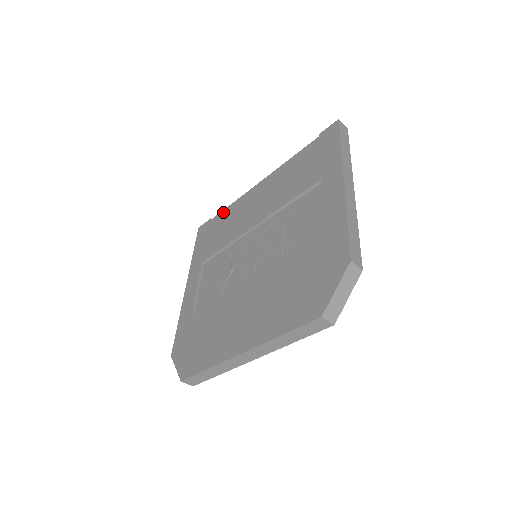
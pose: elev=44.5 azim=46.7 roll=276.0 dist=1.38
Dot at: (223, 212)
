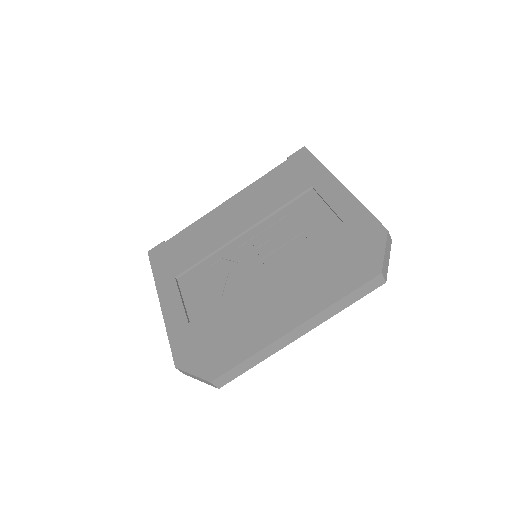
Dot at: (183, 231)
